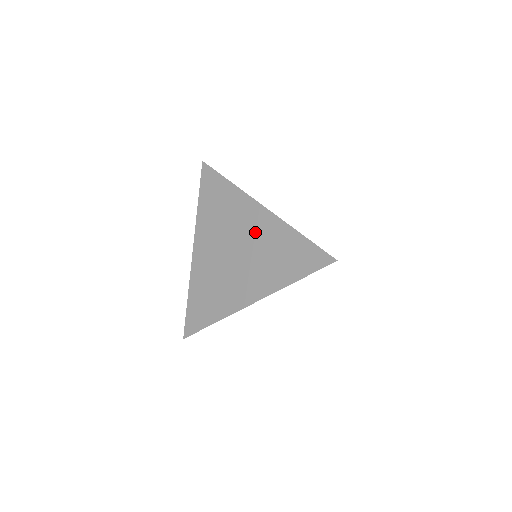
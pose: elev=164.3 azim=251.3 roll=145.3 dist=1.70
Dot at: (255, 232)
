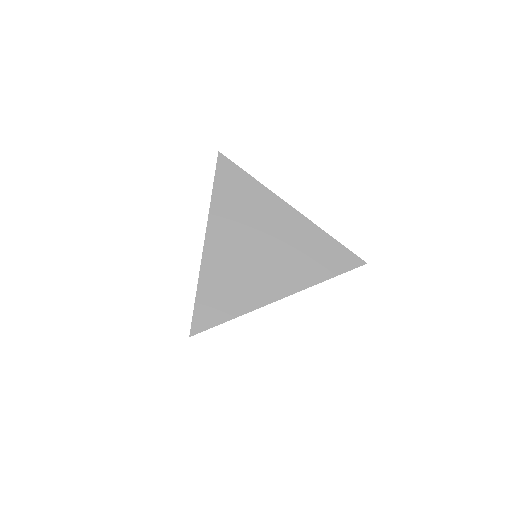
Dot at: (284, 230)
